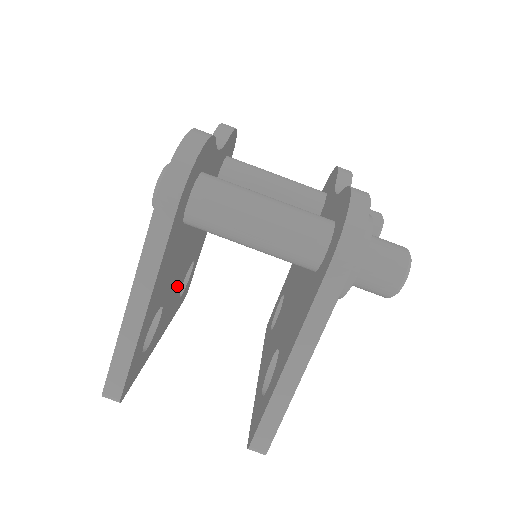
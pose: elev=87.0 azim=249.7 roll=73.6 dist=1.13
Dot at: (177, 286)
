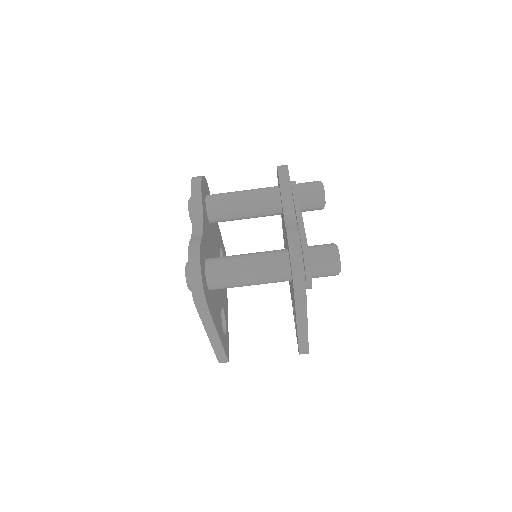
Dot at: occluded
